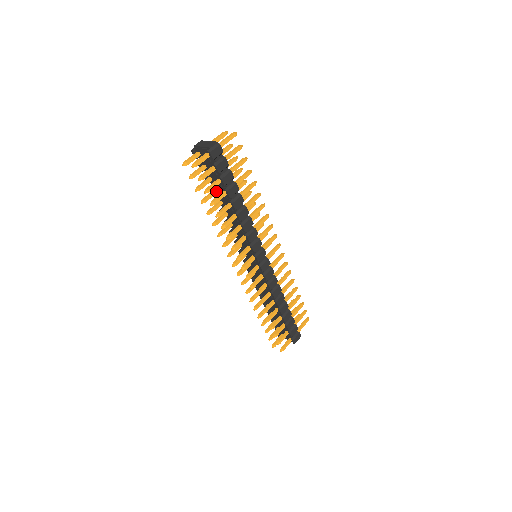
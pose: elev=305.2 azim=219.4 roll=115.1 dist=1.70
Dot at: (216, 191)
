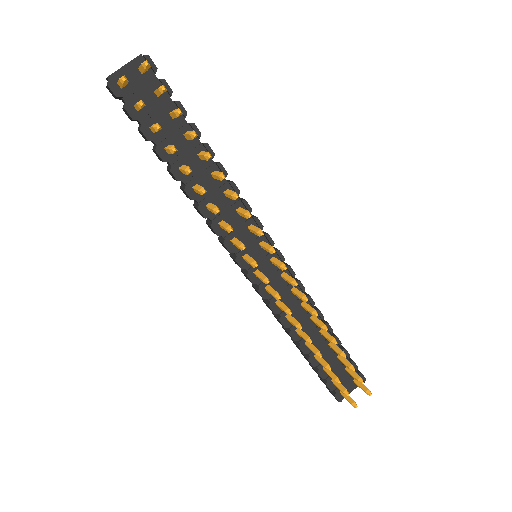
Dot at: occluded
